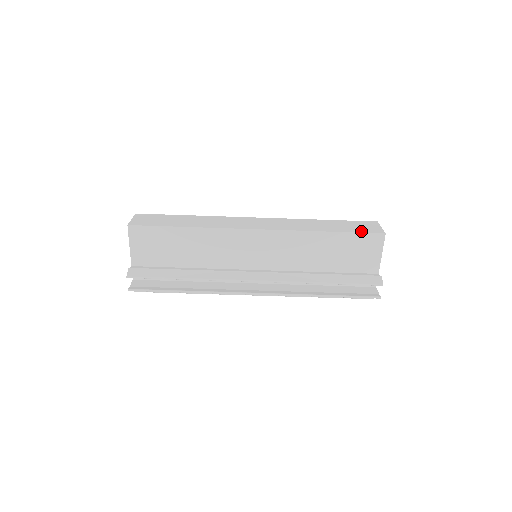
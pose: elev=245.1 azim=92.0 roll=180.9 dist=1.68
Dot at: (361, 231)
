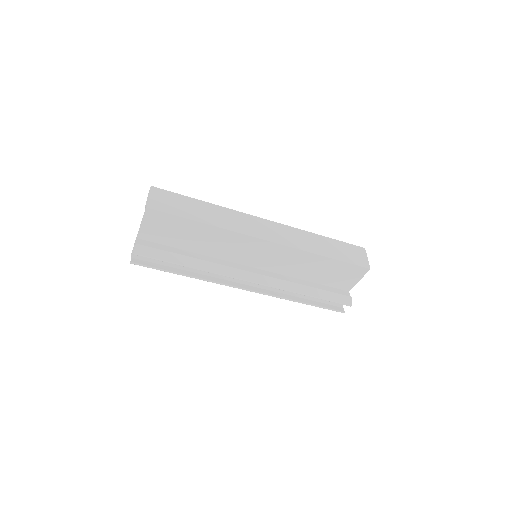
Dot at: (352, 262)
